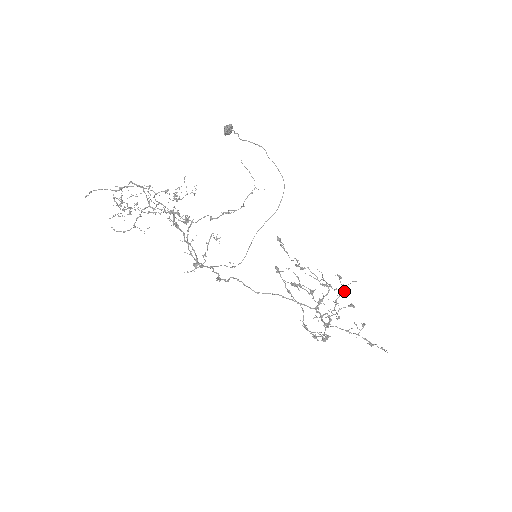
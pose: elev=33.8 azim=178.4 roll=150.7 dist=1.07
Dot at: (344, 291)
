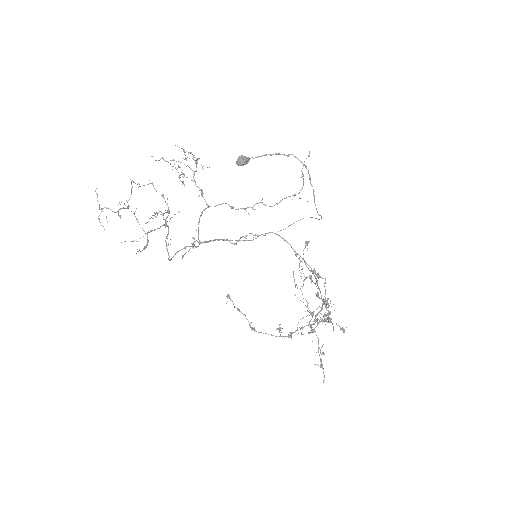
Dot at: (310, 330)
